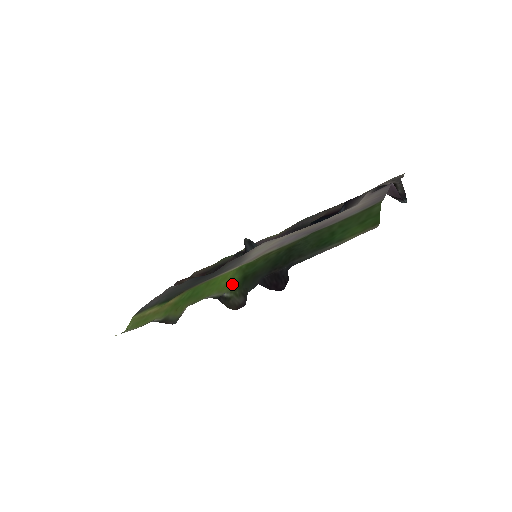
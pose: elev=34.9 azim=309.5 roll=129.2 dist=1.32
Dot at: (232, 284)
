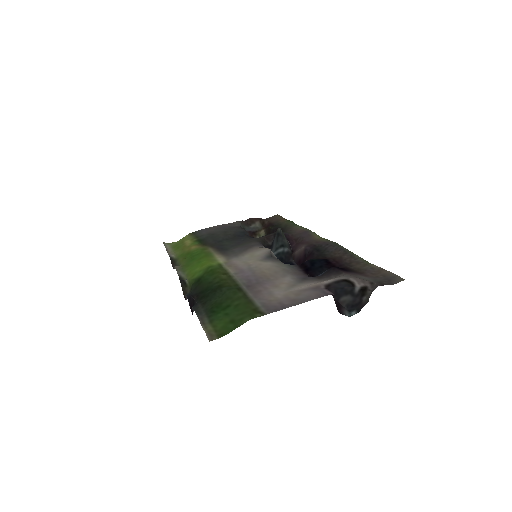
Dot at: (194, 277)
